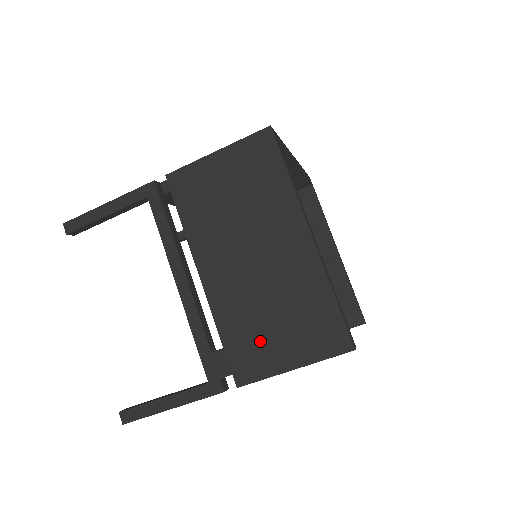
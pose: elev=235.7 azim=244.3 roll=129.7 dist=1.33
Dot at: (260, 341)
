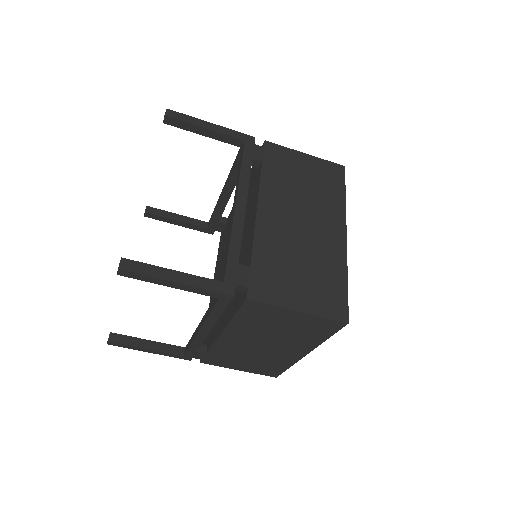
Dot at: (231, 361)
